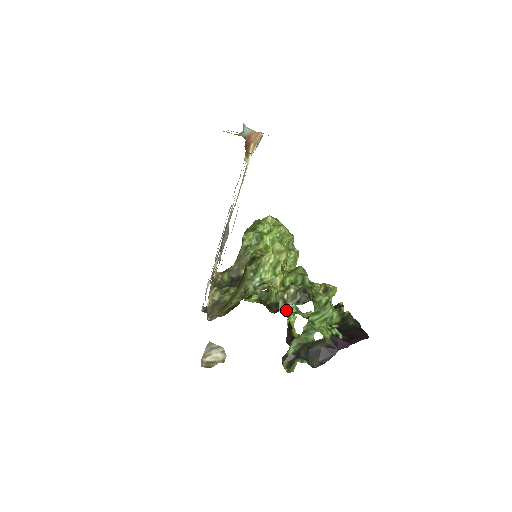
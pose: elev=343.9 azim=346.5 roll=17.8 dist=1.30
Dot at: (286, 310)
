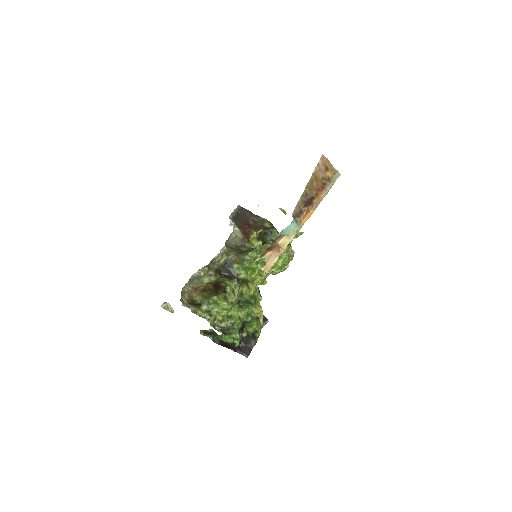
Dot at: occluded
